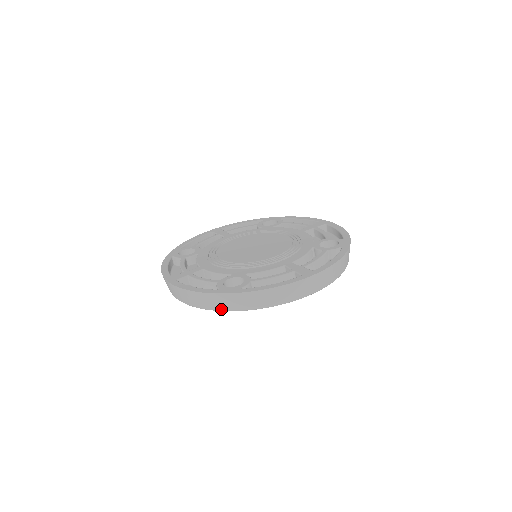
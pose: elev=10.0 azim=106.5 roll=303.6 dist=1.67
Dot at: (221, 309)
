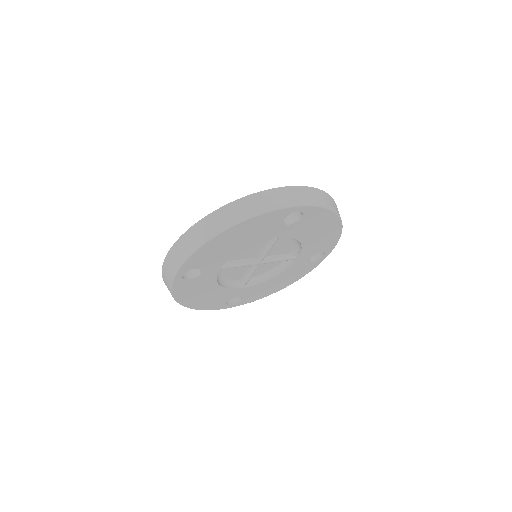
Dot at: (171, 280)
